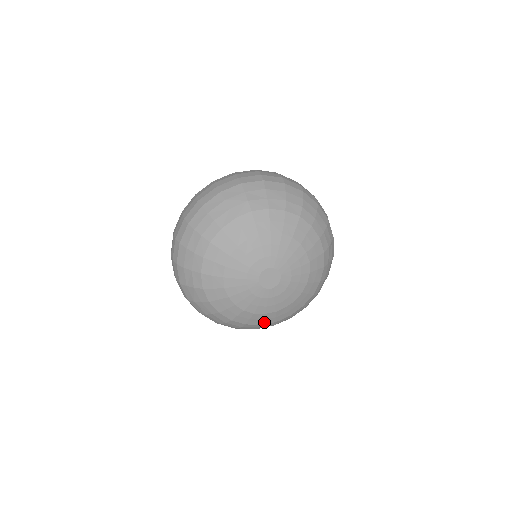
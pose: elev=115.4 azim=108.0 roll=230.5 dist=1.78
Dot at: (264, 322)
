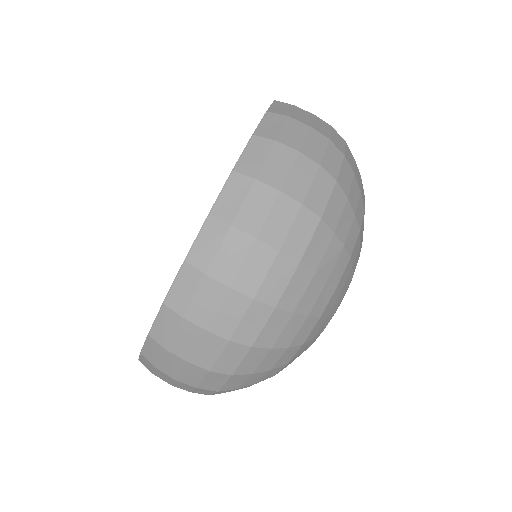
Dot at: occluded
